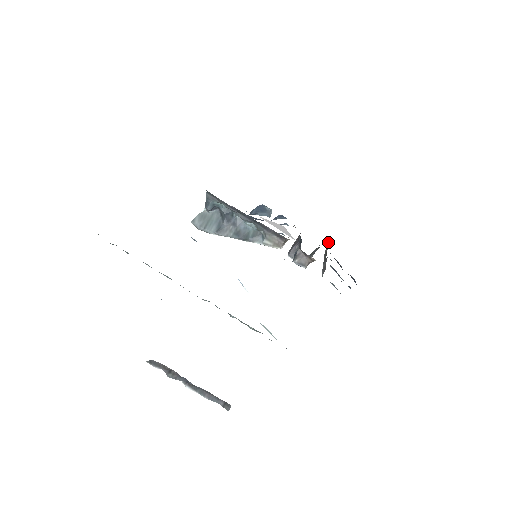
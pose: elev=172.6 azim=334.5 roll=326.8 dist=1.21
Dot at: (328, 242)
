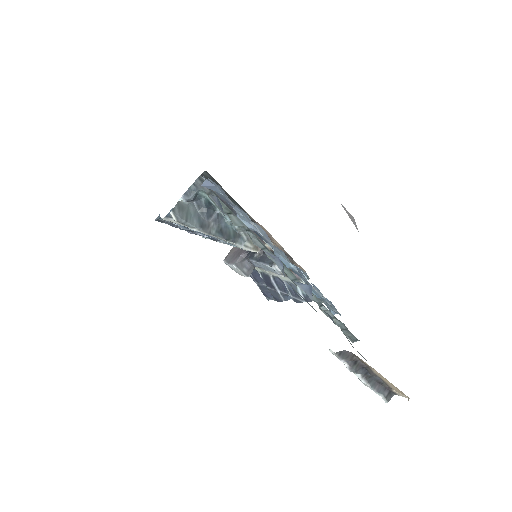
Dot at: occluded
